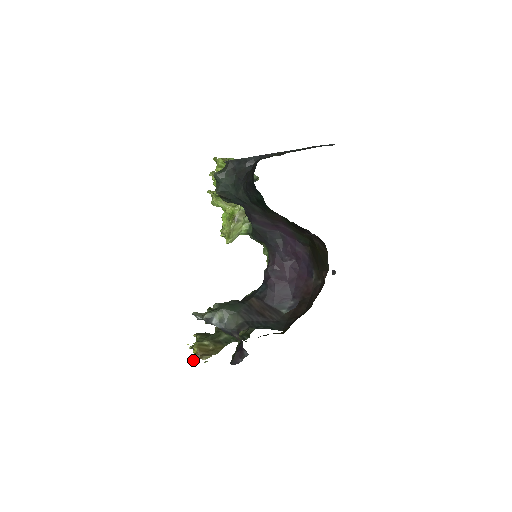
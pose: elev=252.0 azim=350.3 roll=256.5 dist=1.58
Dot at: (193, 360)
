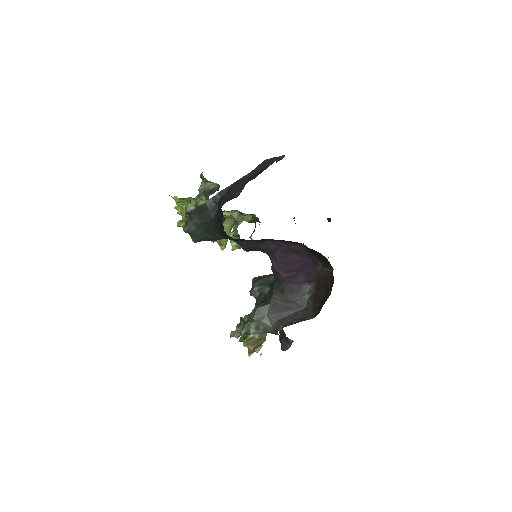
Dot at: (249, 356)
